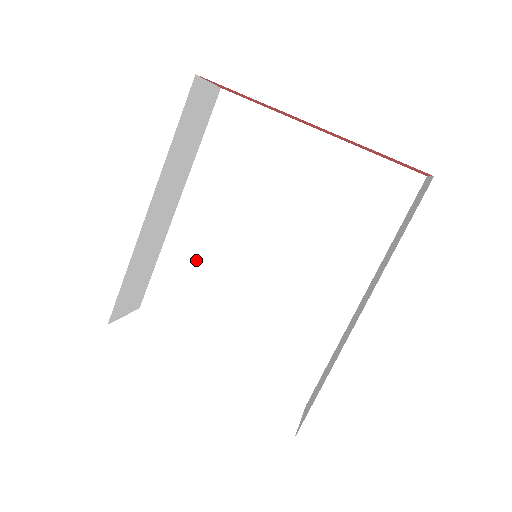
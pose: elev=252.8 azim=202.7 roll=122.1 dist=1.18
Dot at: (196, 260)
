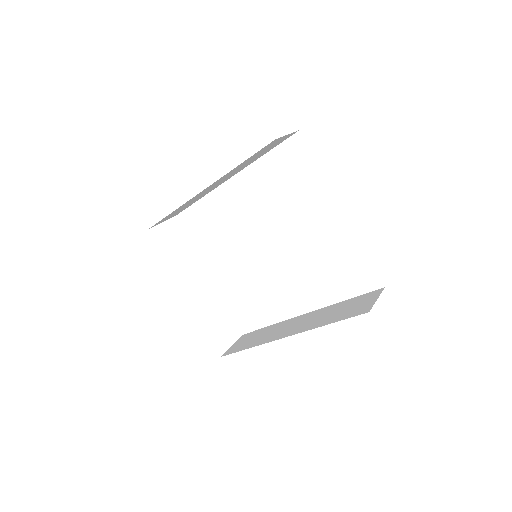
Dot at: (224, 219)
